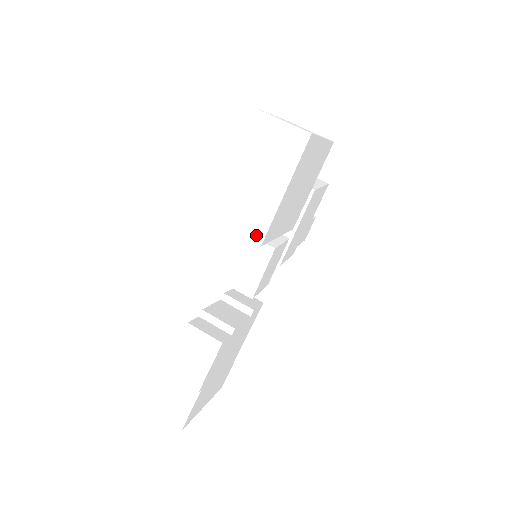
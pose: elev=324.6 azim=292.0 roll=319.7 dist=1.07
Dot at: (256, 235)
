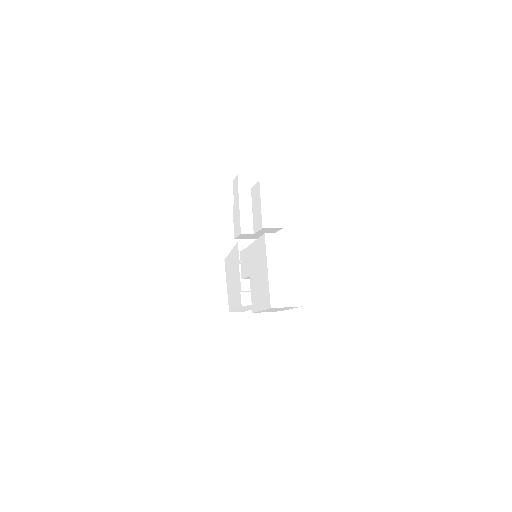
Dot at: occluded
